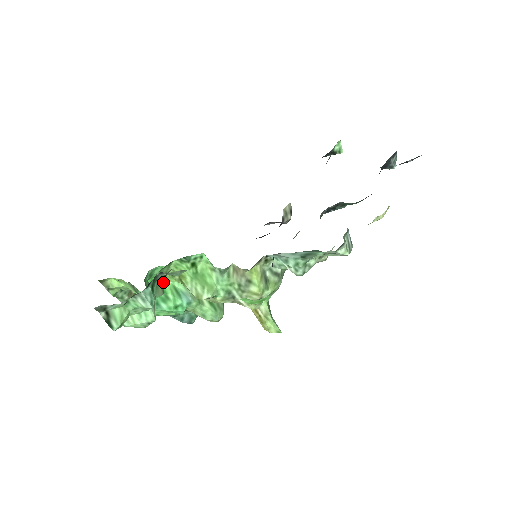
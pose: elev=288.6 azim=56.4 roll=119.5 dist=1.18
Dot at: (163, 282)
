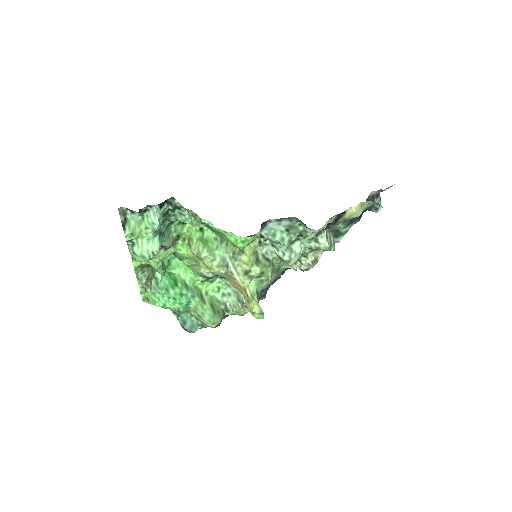
Dot at: (175, 240)
